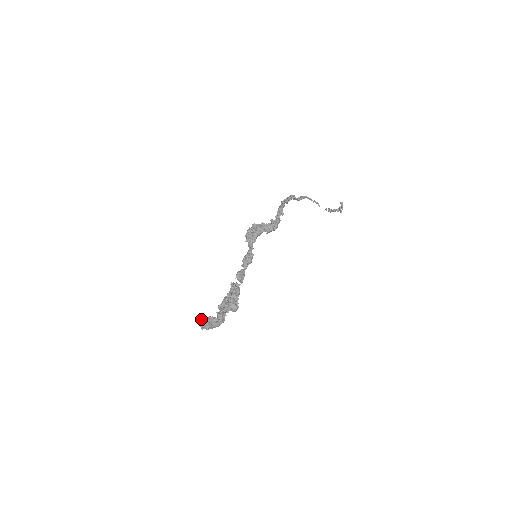
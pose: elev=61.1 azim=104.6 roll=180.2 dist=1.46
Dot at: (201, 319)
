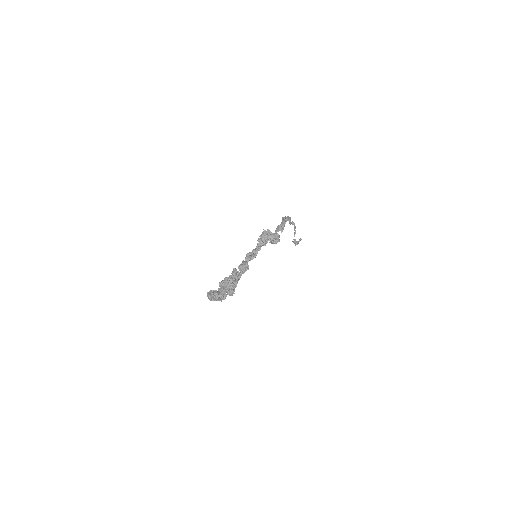
Dot at: (216, 292)
